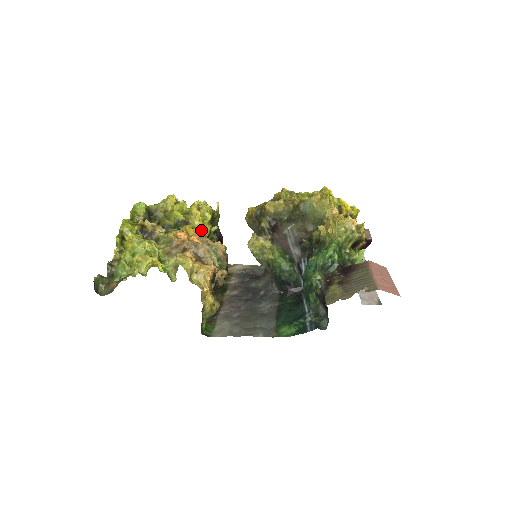
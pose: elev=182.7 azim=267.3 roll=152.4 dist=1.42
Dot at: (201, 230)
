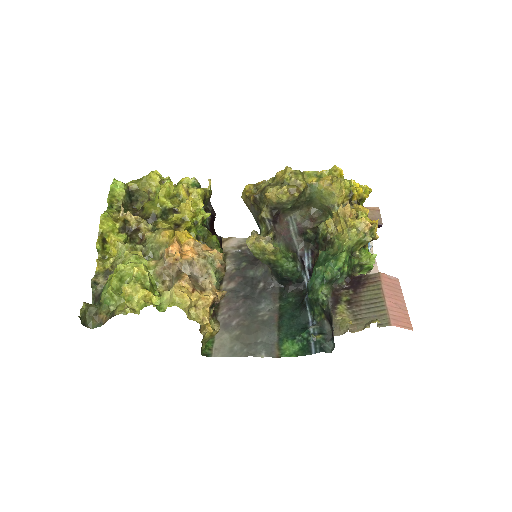
Dot at: (192, 220)
